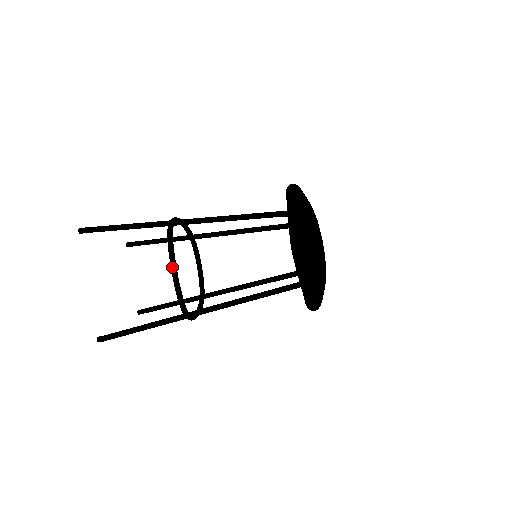
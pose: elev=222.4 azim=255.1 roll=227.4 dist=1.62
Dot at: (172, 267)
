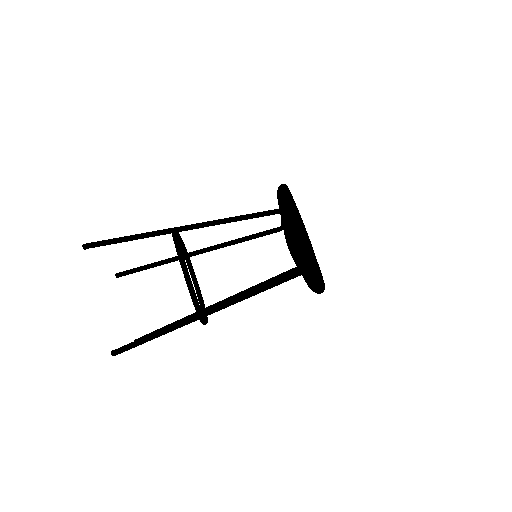
Dot at: (184, 268)
